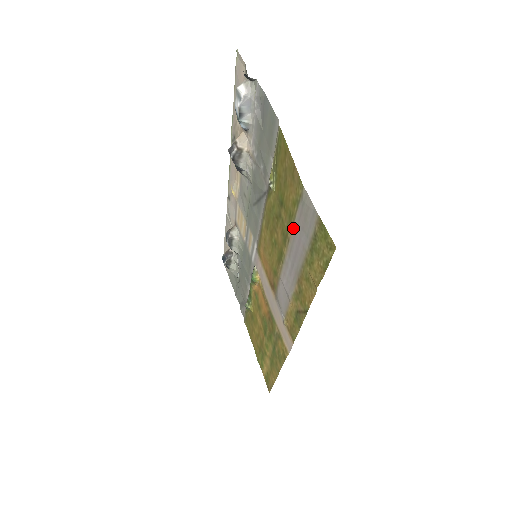
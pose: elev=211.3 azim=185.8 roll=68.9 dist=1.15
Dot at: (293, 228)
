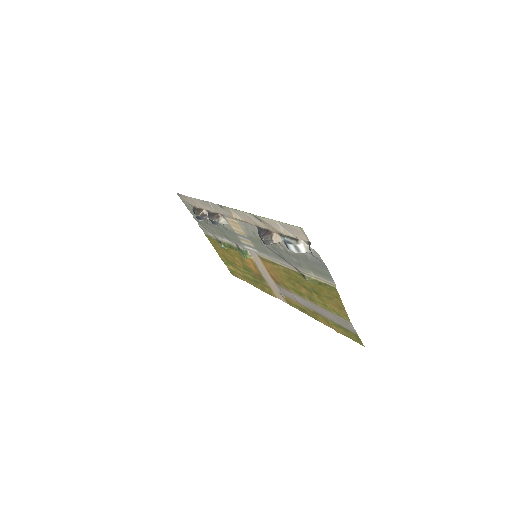
Dot at: (326, 310)
